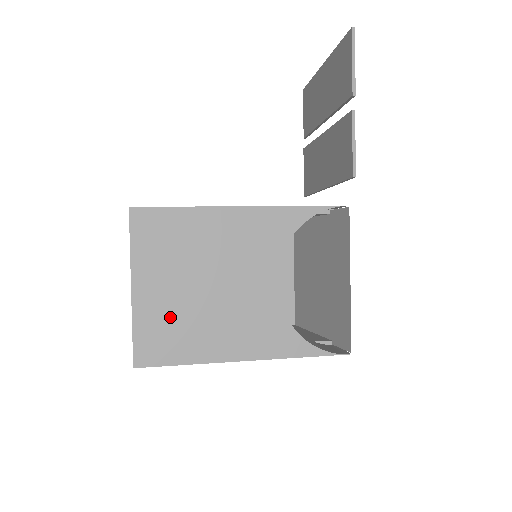
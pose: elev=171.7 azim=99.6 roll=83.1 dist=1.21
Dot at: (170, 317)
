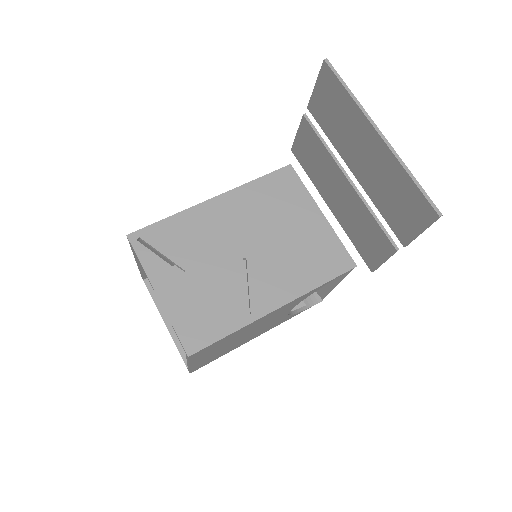
Dot at: occluded
